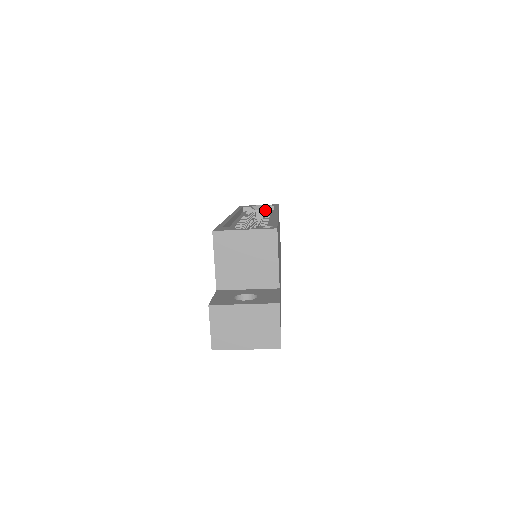
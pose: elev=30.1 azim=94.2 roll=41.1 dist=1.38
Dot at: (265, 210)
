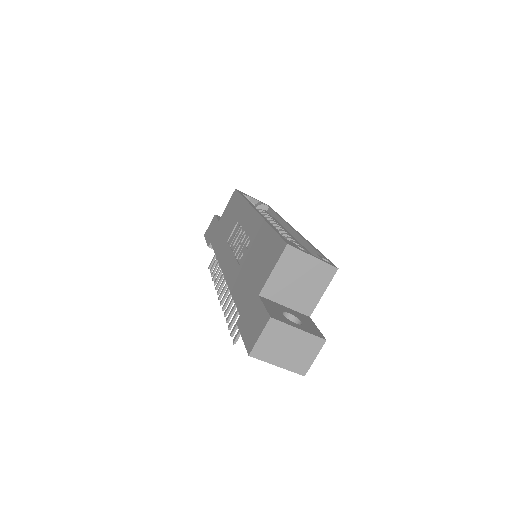
Dot at: (259, 207)
